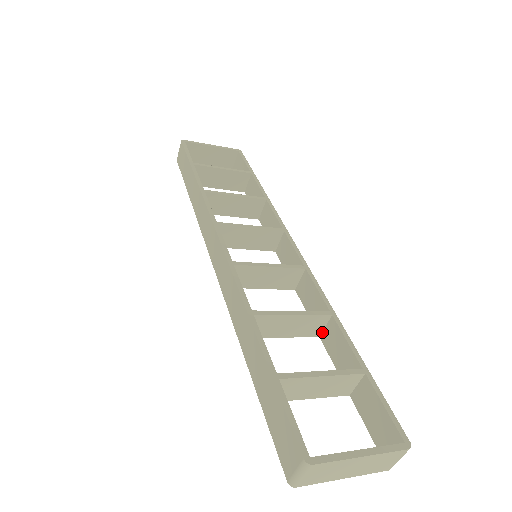
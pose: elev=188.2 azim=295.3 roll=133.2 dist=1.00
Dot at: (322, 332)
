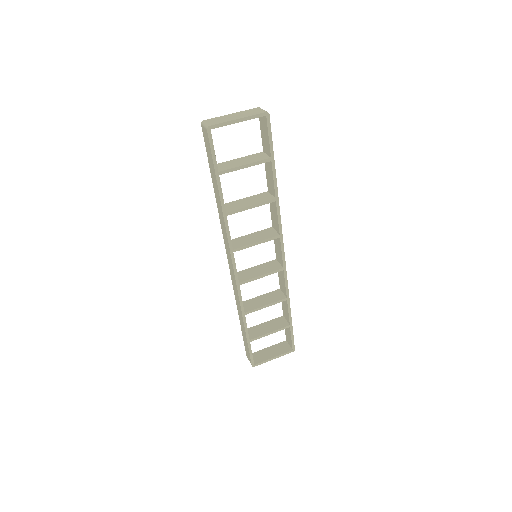
Dot at: (282, 293)
